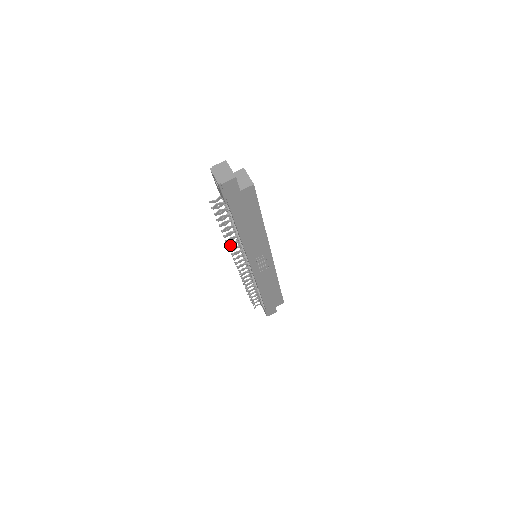
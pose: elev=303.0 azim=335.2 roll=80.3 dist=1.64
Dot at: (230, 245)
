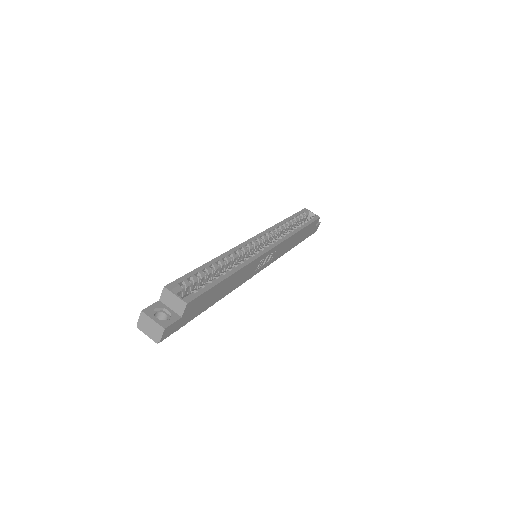
Dot at: occluded
